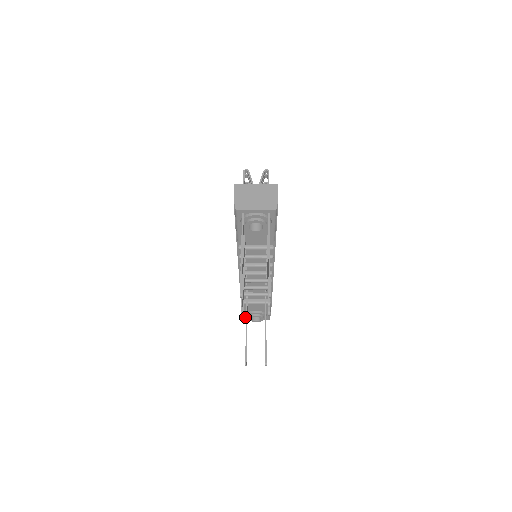
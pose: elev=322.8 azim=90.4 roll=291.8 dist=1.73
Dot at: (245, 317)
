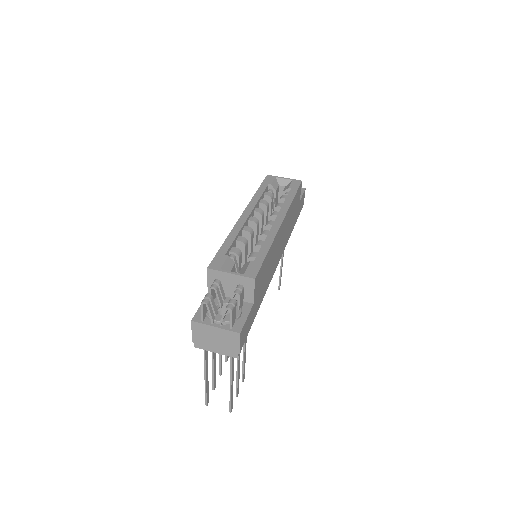
Dot at: occluded
